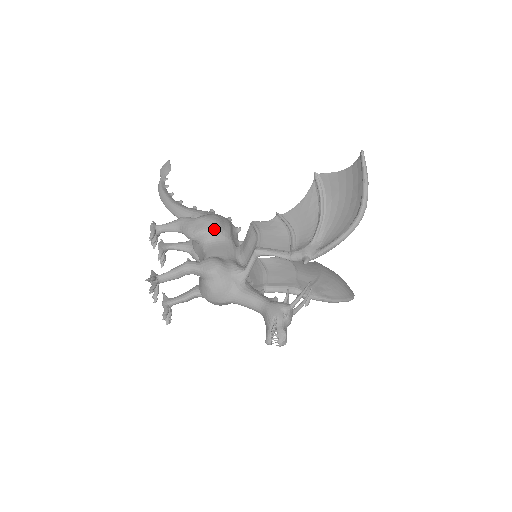
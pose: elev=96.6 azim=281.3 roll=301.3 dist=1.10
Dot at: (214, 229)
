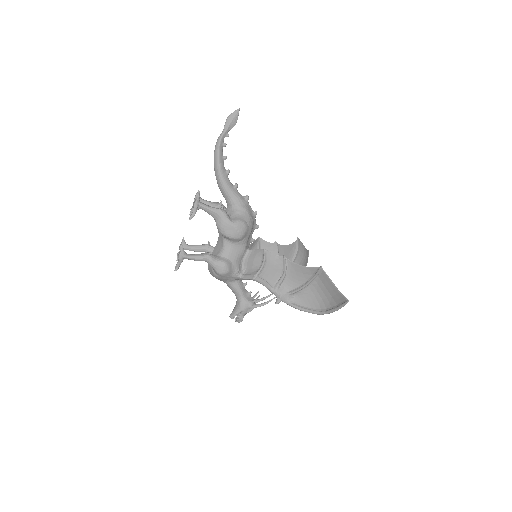
Dot at: (238, 239)
